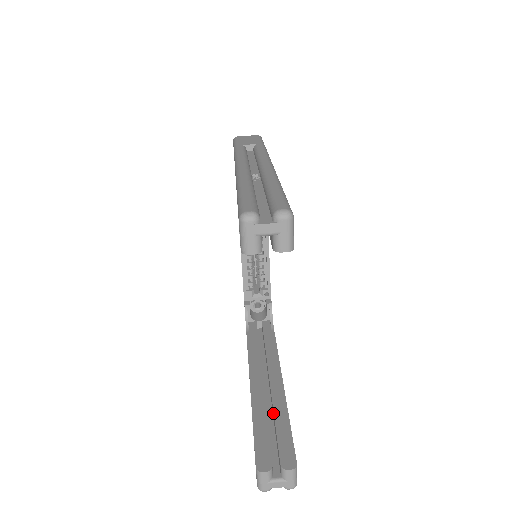
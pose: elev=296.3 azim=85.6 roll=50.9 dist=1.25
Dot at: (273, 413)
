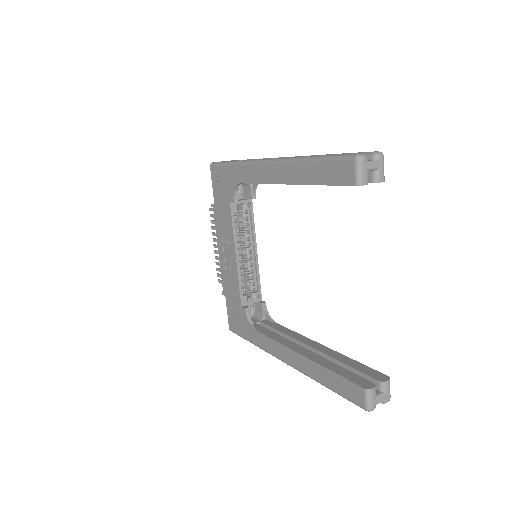
Dot at: (336, 362)
